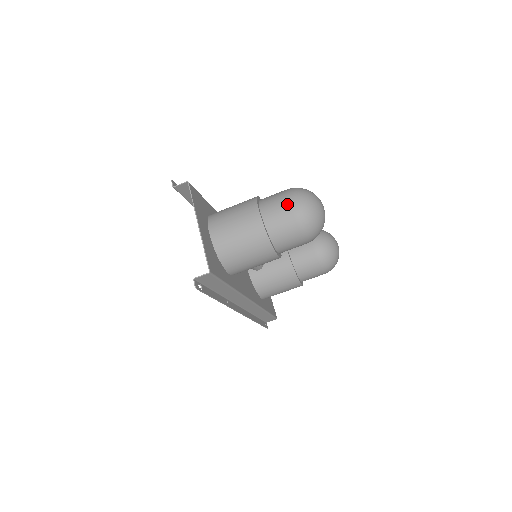
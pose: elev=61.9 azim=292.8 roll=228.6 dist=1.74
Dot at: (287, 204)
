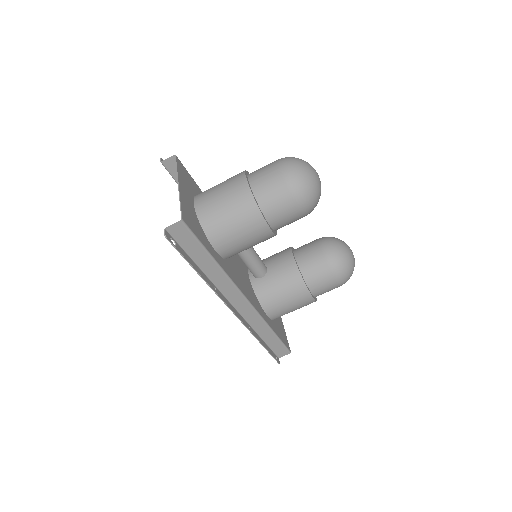
Dot at: (275, 166)
